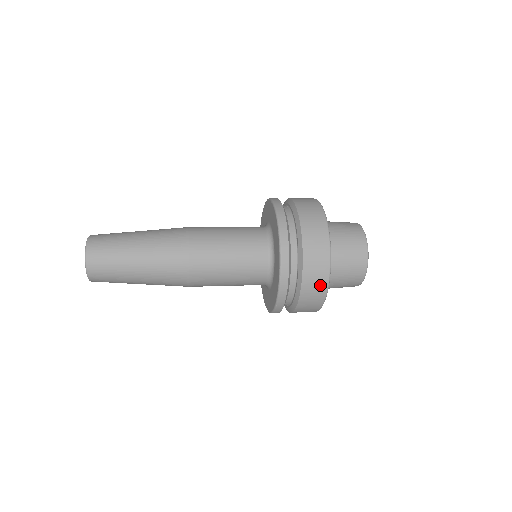
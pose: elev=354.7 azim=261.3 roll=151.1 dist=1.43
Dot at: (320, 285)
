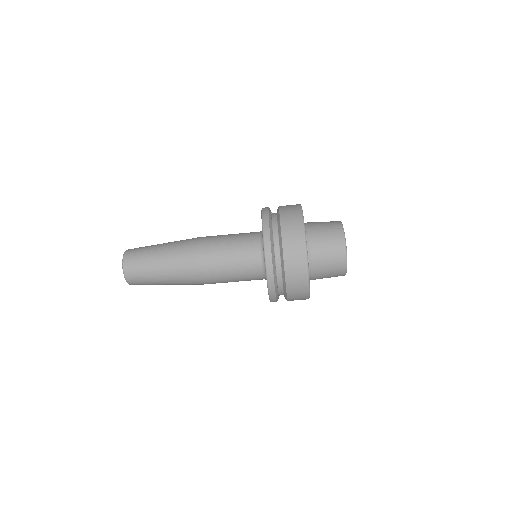
Dot at: (297, 229)
